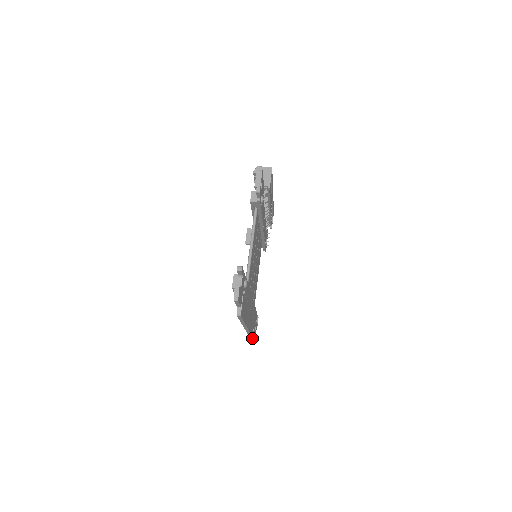
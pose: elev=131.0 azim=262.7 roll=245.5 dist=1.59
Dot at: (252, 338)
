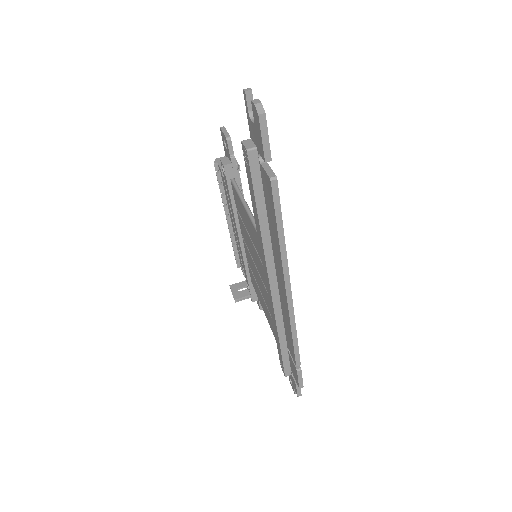
Dot at: (300, 375)
